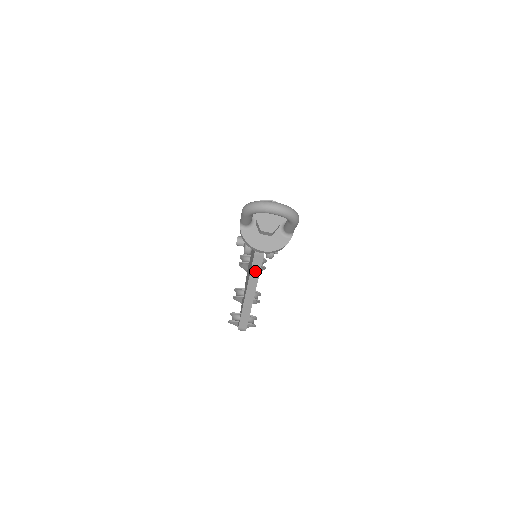
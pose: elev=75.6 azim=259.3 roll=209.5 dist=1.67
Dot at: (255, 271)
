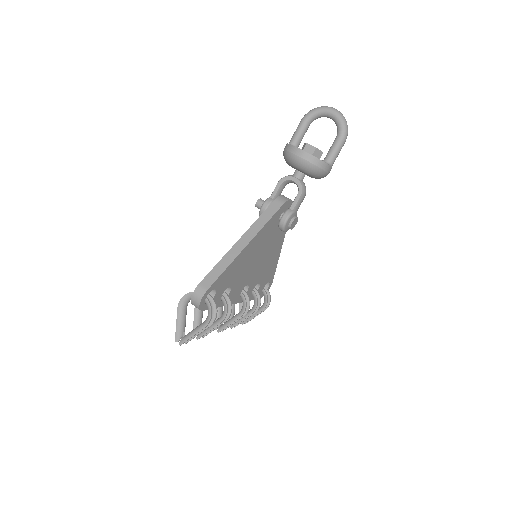
Dot at: (265, 217)
